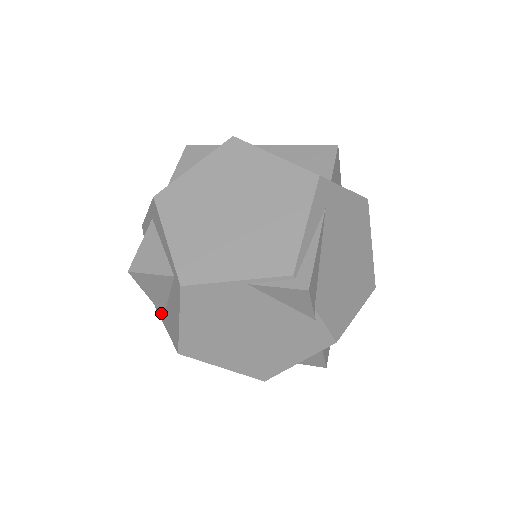
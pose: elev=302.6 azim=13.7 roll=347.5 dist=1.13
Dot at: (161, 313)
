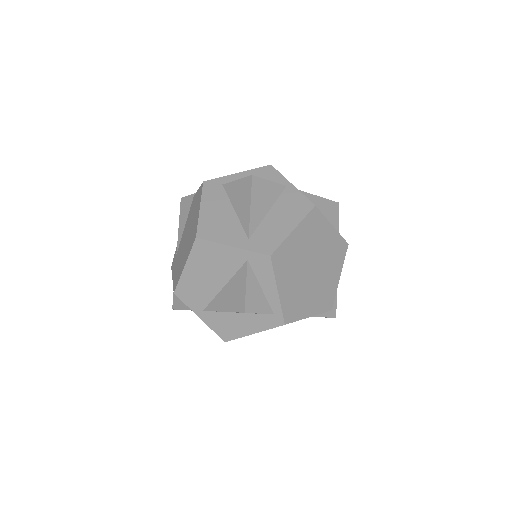
Dot at: (196, 306)
